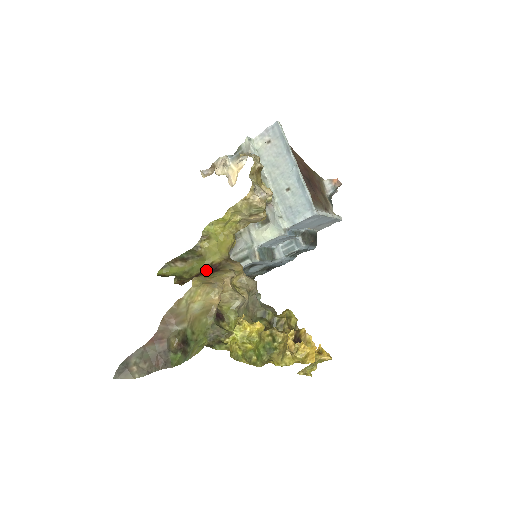
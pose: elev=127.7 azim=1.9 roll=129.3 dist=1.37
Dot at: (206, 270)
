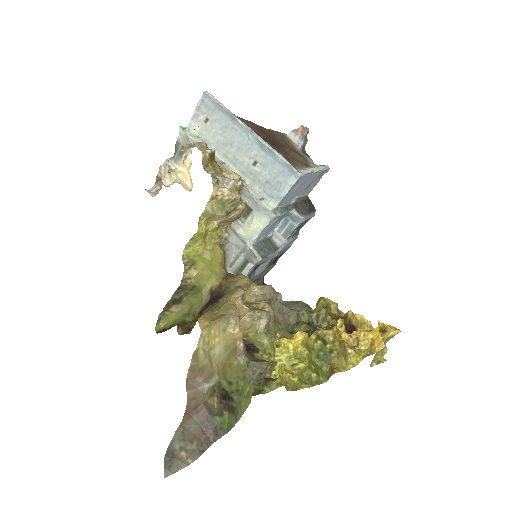
Dot at: (208, 301)
